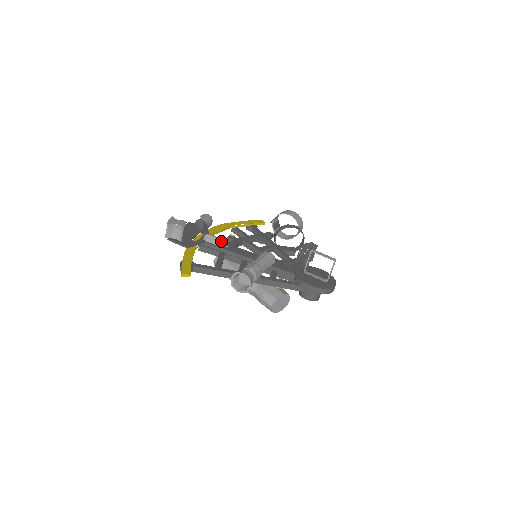
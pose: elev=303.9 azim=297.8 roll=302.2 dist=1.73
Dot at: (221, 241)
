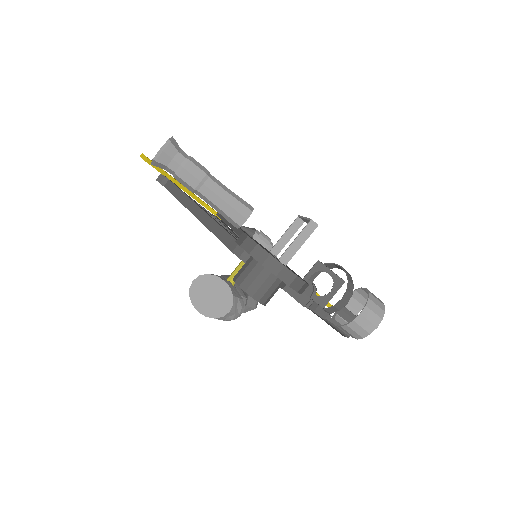
Dot at: occluded
